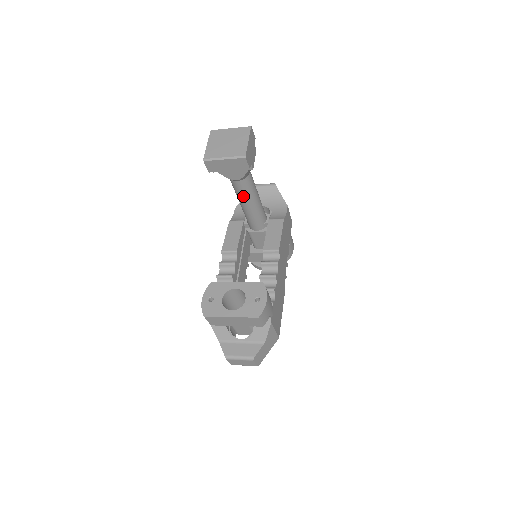
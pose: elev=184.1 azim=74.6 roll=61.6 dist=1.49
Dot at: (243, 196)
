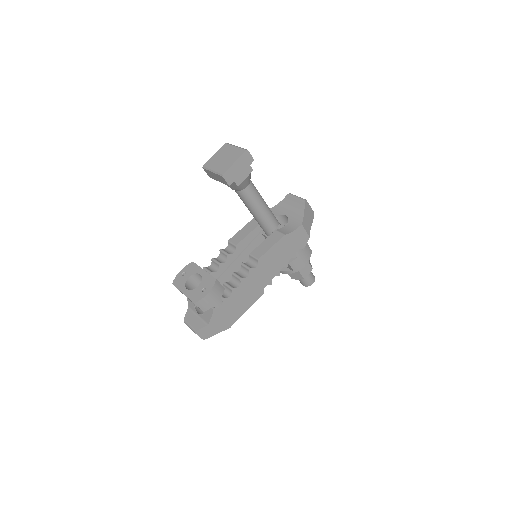
Dot at: (245, 204)
